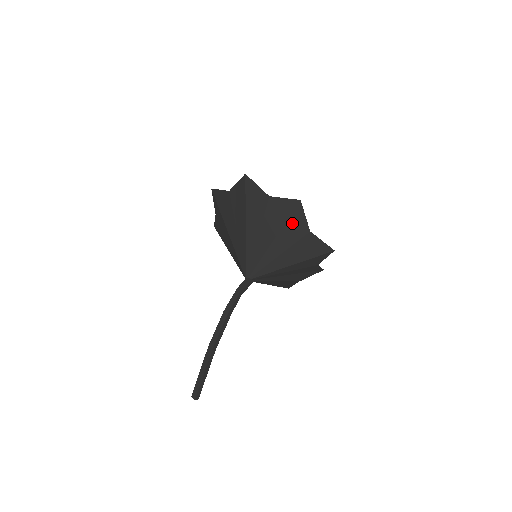
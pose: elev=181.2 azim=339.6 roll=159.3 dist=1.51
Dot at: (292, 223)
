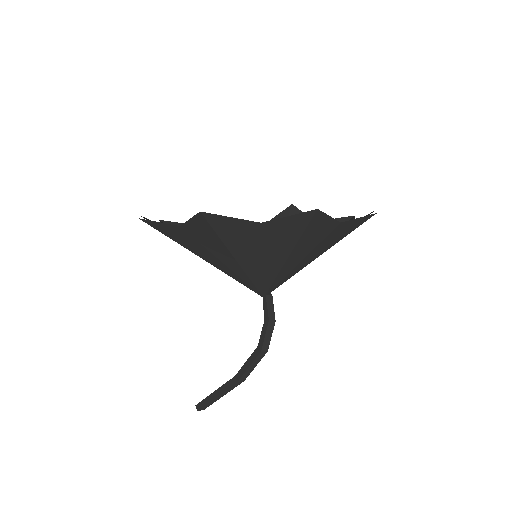
Dot at: (349, 233)
